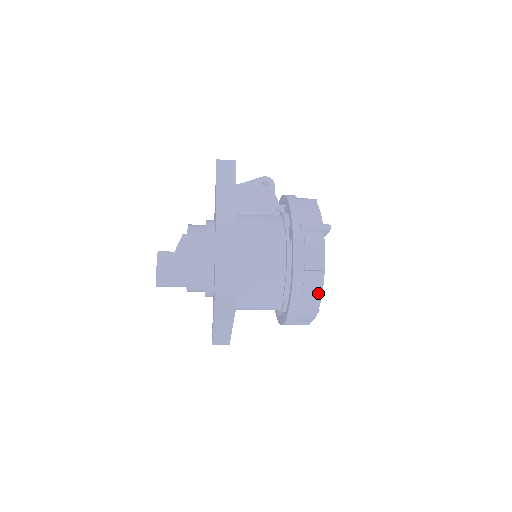
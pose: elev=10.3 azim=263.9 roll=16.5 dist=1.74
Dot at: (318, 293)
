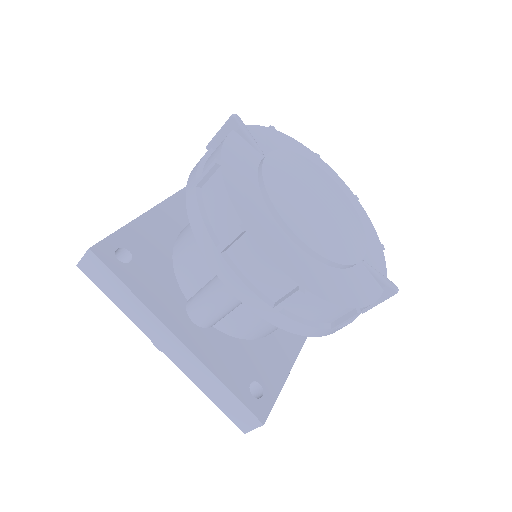
Dot at: (223, 198)
